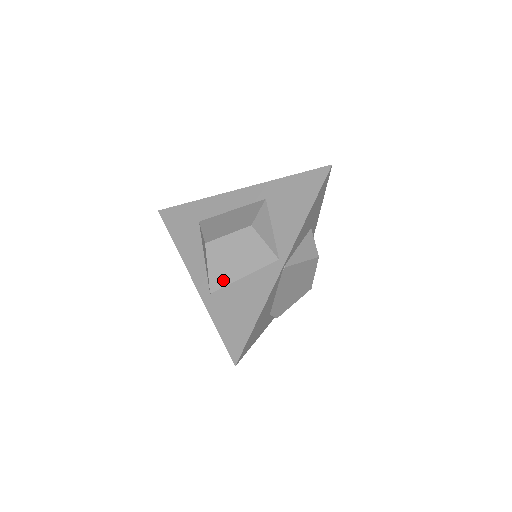
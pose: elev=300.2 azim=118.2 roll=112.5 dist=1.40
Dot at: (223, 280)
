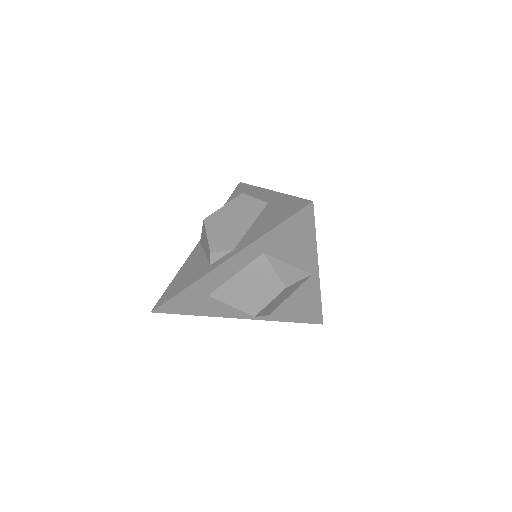
Dot at: (275, 308)
